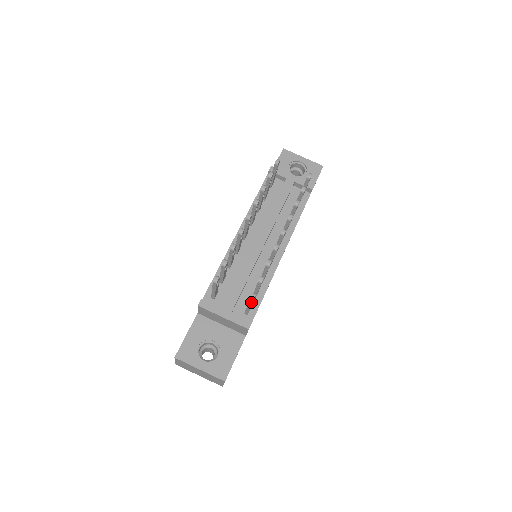
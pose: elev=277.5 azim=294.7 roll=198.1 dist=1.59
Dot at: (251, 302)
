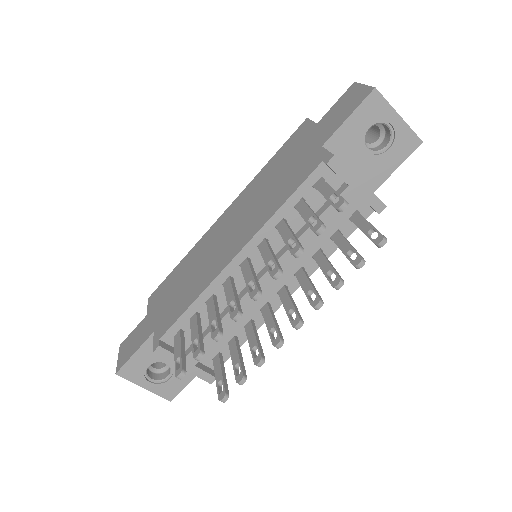
Dot at: (220, 395)
